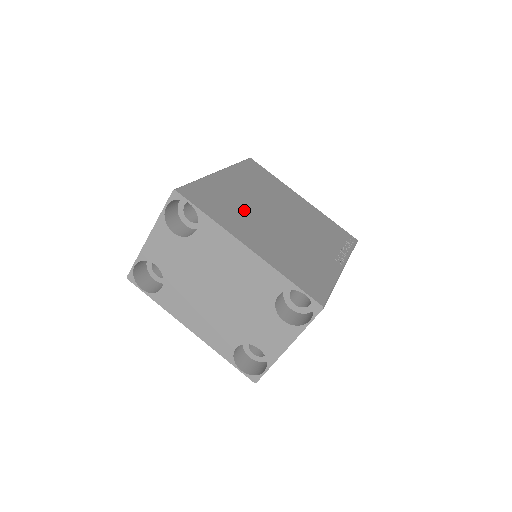
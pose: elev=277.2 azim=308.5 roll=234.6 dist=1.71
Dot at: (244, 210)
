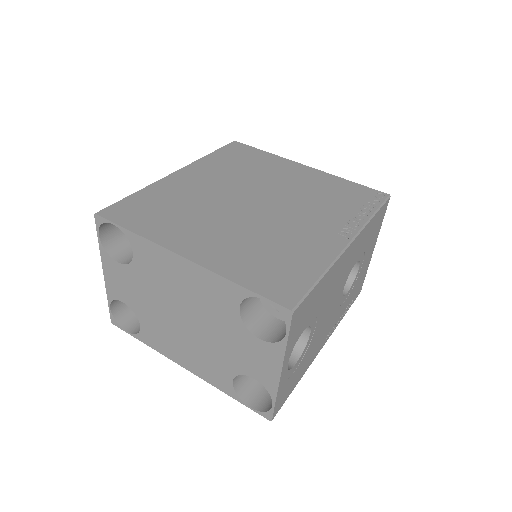
Dot at: (197, 209)
